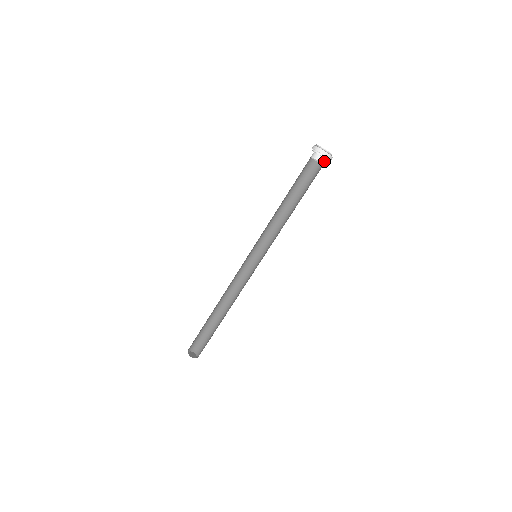
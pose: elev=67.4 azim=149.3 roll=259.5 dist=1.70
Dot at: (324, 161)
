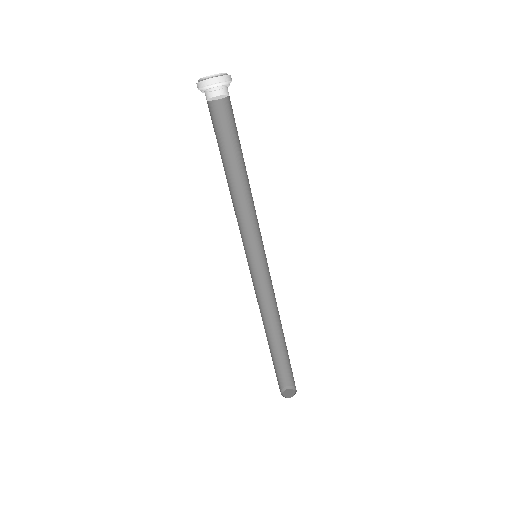
Dot at: (223, 90)
